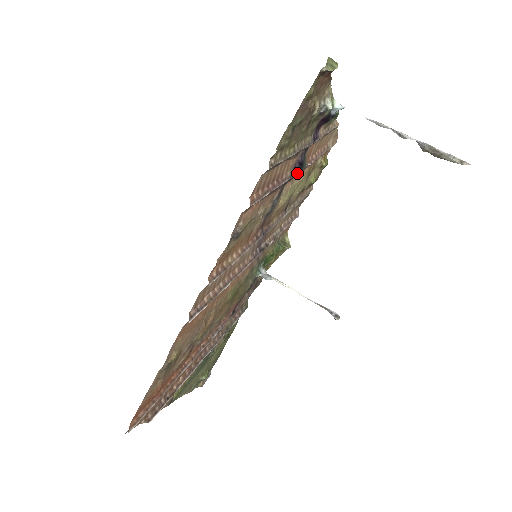
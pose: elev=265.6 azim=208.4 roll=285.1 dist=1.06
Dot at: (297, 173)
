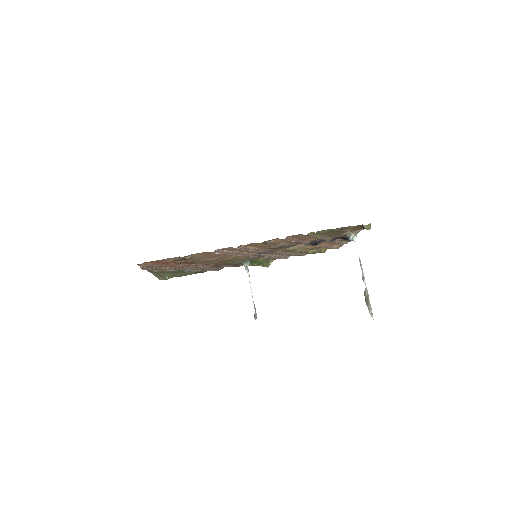
Dot at: occluded
